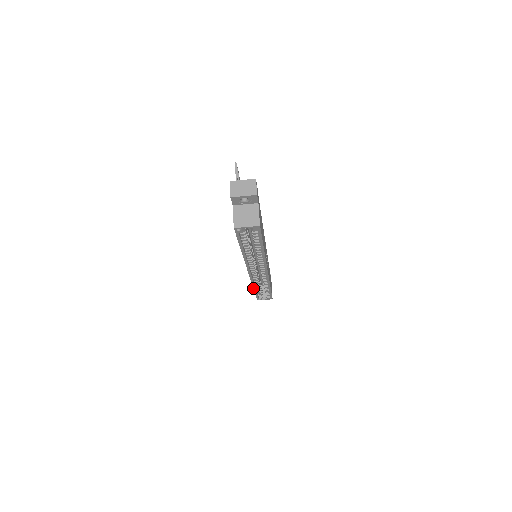
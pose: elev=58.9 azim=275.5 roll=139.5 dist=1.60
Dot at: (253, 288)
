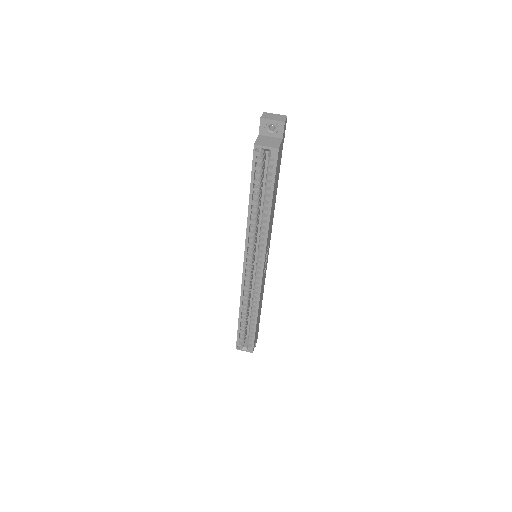
Dot at: (239, 310)
